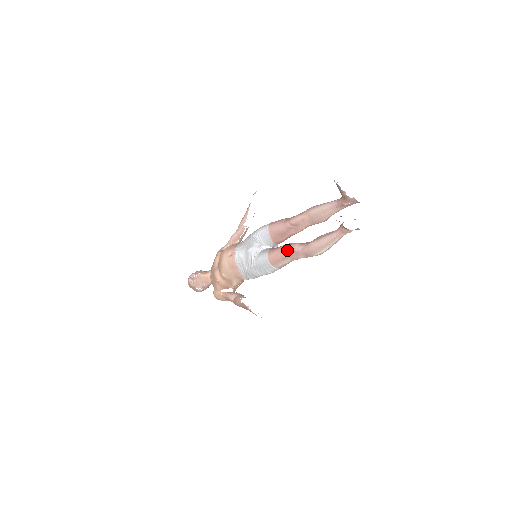
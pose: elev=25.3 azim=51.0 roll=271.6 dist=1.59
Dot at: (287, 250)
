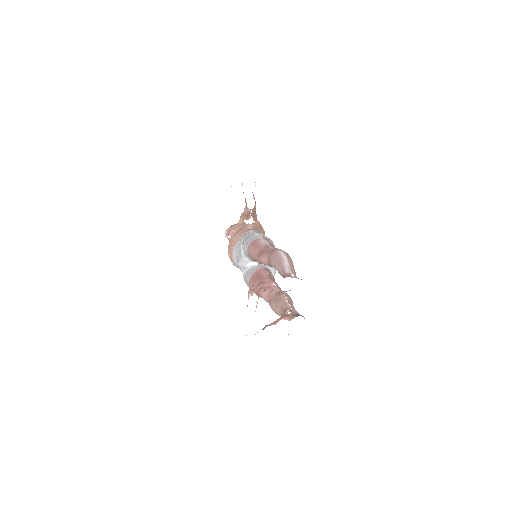
Dot at: (258, 293)
